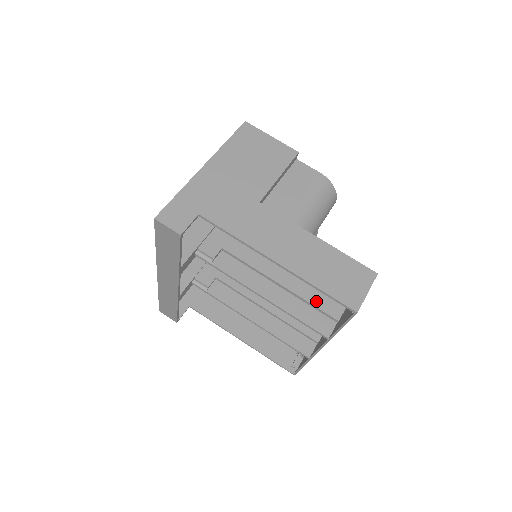
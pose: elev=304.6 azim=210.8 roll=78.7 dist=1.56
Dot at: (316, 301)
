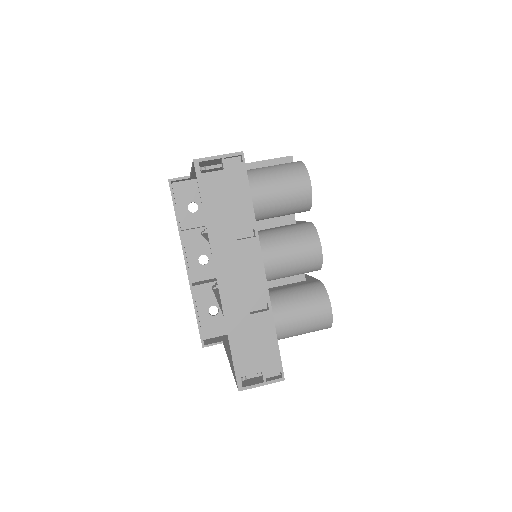
Dot at: occluded
